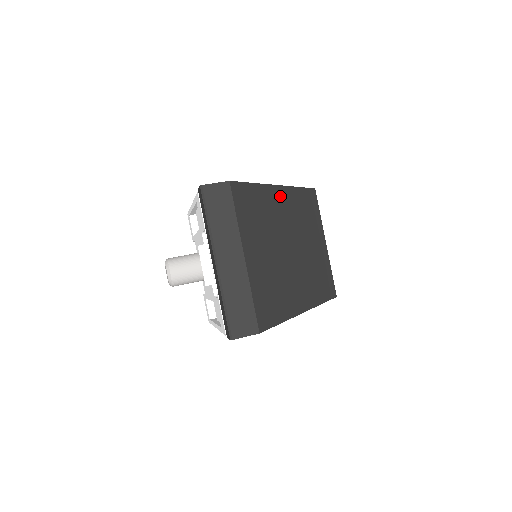
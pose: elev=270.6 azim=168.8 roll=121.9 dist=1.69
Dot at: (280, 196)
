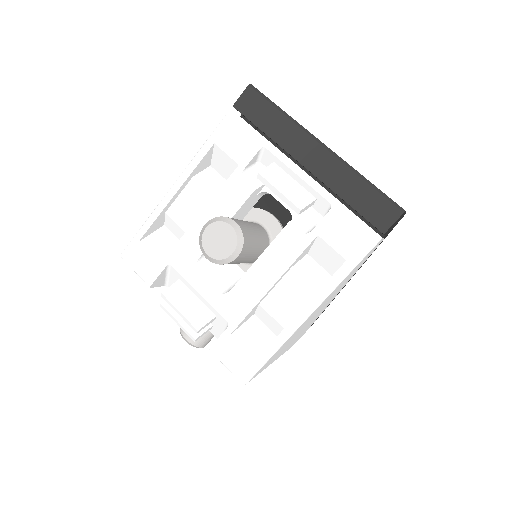
Dot at: occluded
